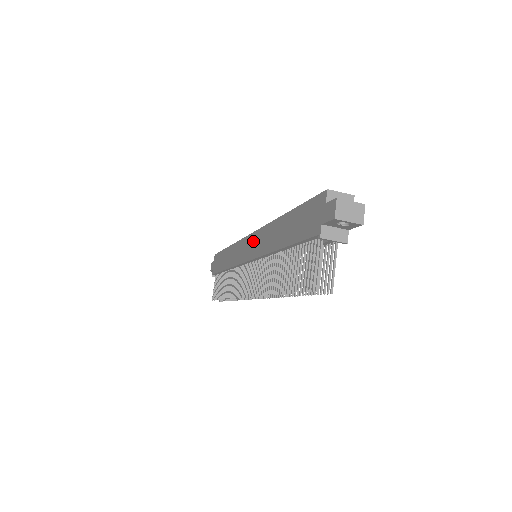
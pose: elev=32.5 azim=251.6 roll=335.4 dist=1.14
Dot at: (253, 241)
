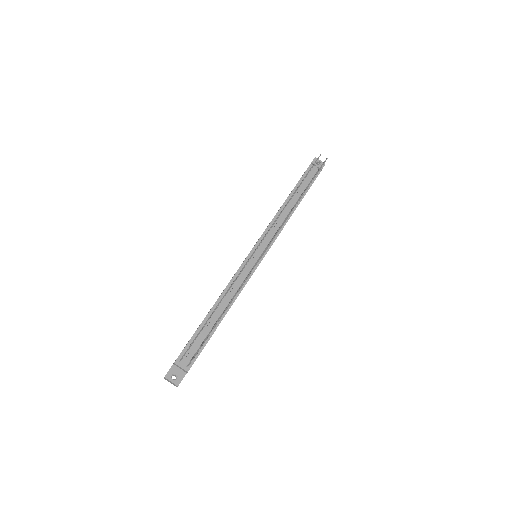
Dot at: occluded
